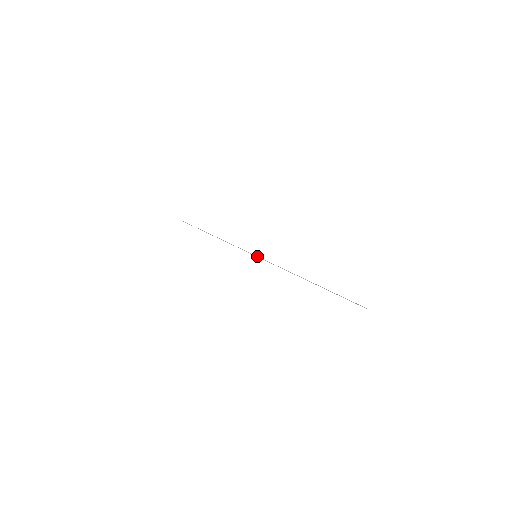
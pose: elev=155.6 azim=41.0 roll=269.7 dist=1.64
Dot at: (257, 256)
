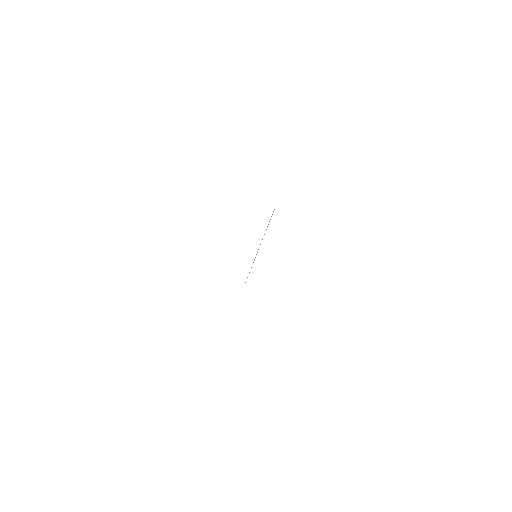
Dot at: occluded
